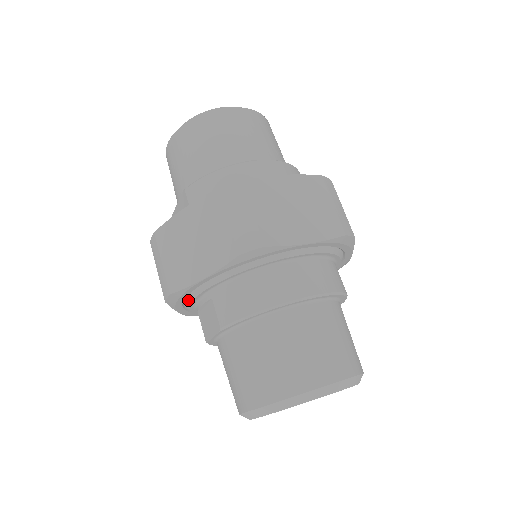
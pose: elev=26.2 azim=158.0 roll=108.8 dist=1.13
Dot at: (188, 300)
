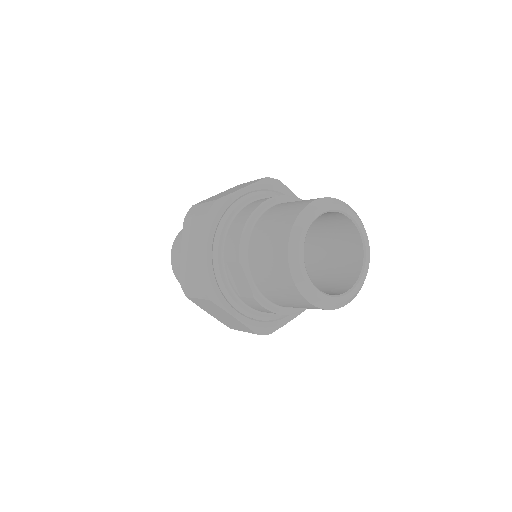
Dot at: (222, 287)
